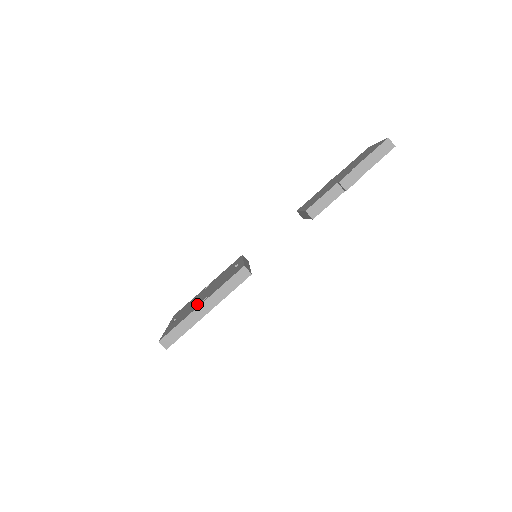
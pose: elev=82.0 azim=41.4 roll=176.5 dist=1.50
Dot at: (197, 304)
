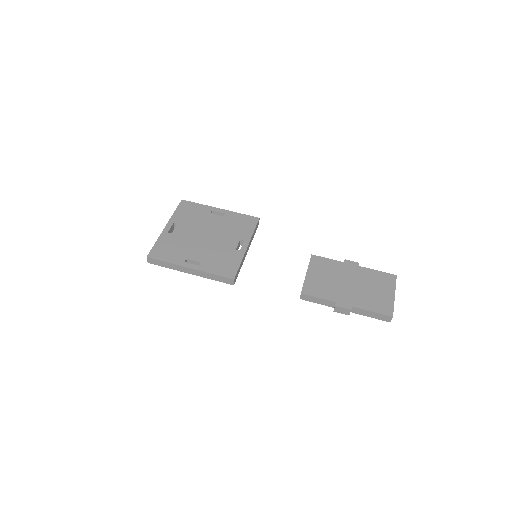
Dot at: (190, 255)
